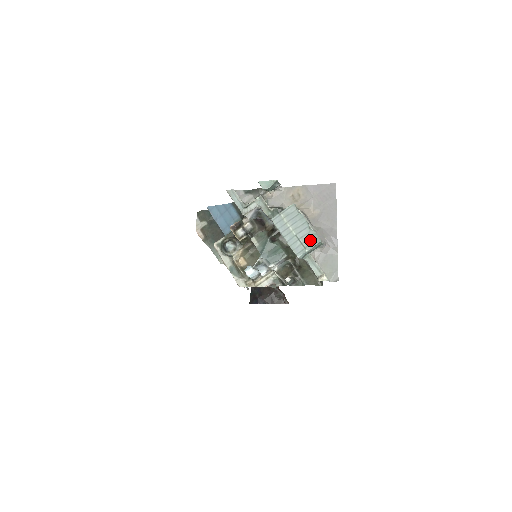
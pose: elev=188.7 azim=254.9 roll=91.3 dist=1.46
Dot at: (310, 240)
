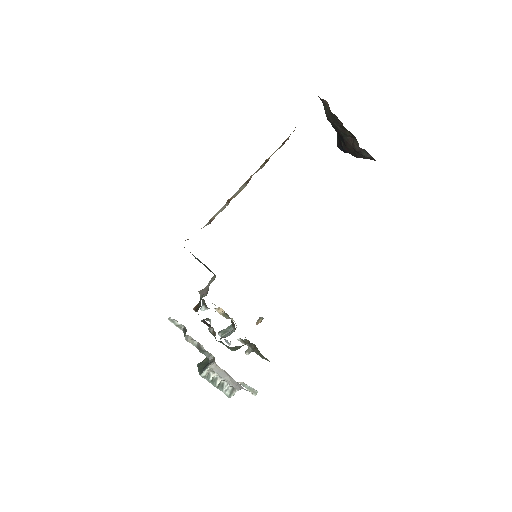
Dot at: occluded
